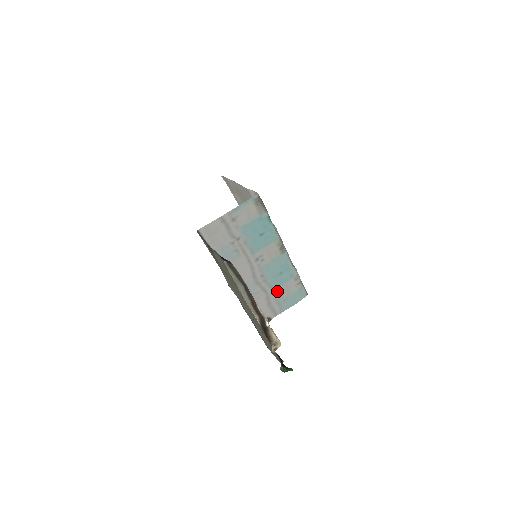
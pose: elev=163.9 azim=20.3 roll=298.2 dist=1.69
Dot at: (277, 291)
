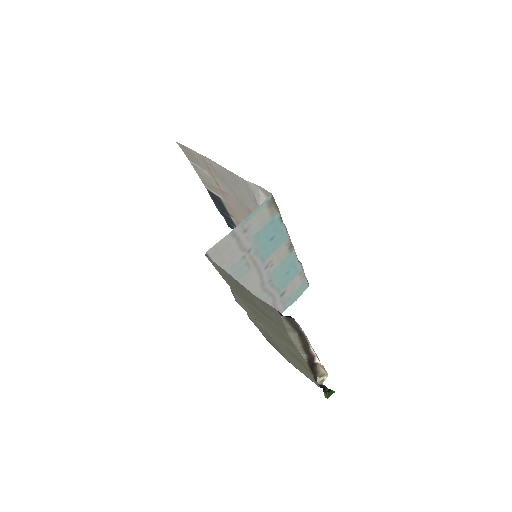
Dot at: (283, 292)
